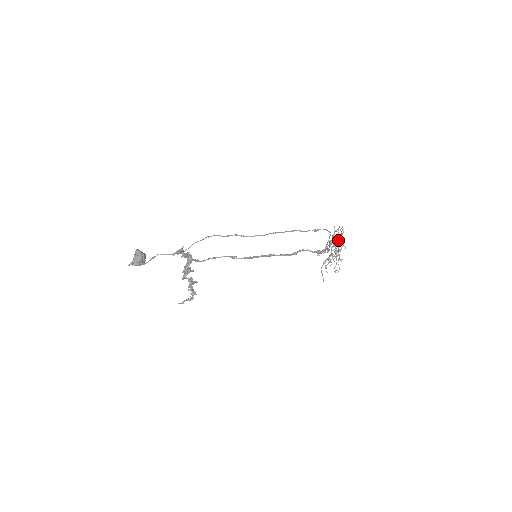
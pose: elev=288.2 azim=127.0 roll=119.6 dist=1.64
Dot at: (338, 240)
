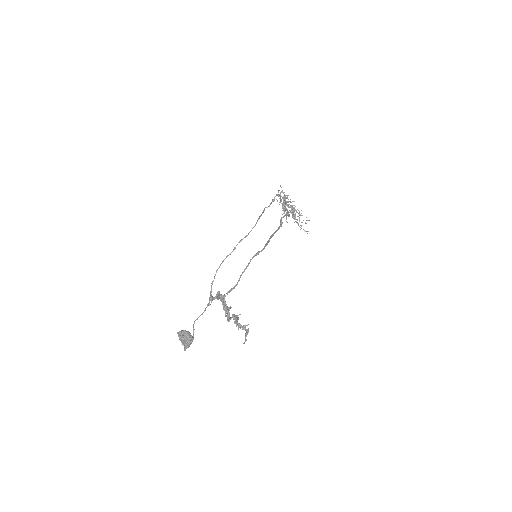
Dot at: occluded
